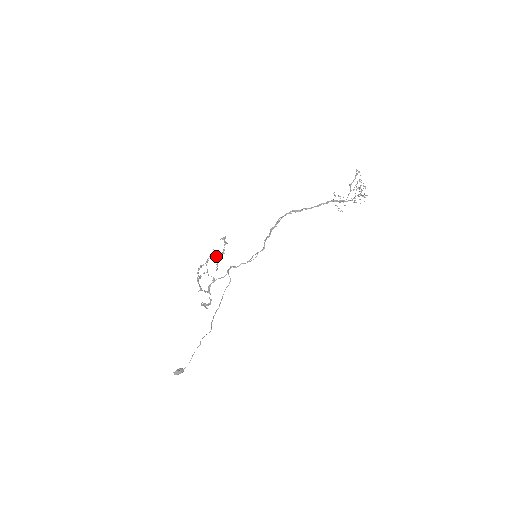
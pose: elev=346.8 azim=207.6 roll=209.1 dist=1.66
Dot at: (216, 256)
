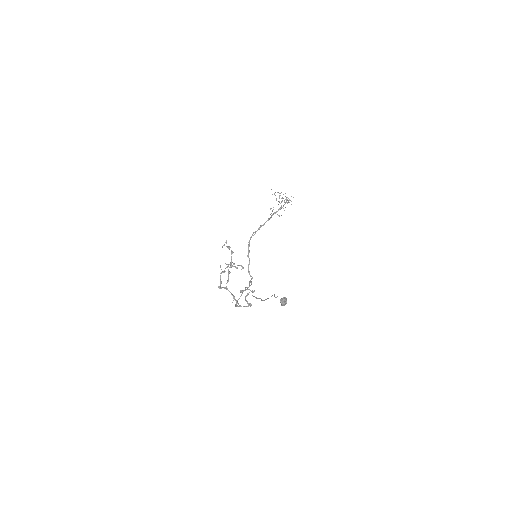
Dot at: (227, 267)
